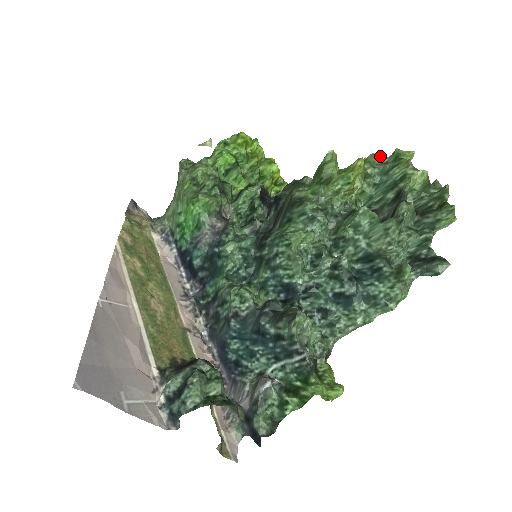
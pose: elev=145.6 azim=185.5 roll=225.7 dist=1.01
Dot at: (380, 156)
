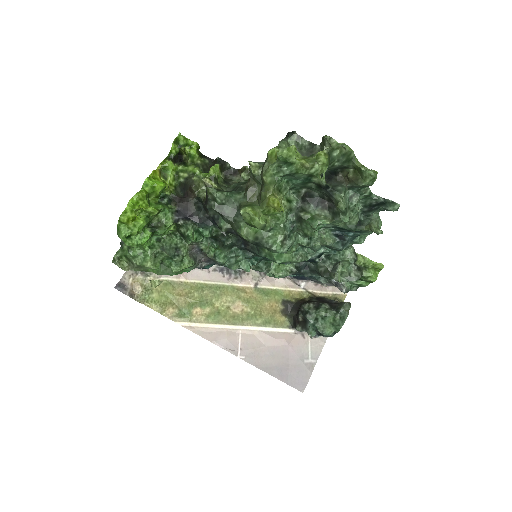
Dot at: (269, 166)
